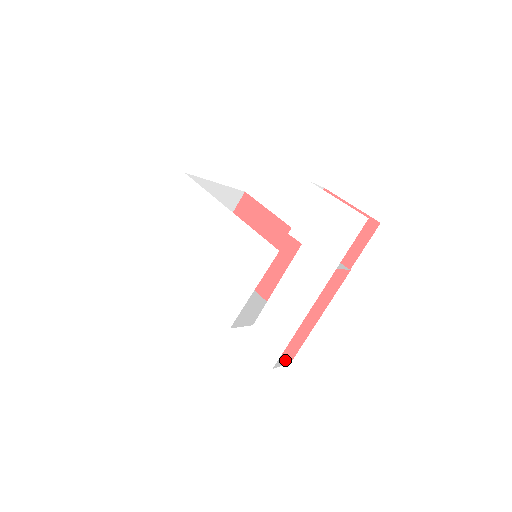
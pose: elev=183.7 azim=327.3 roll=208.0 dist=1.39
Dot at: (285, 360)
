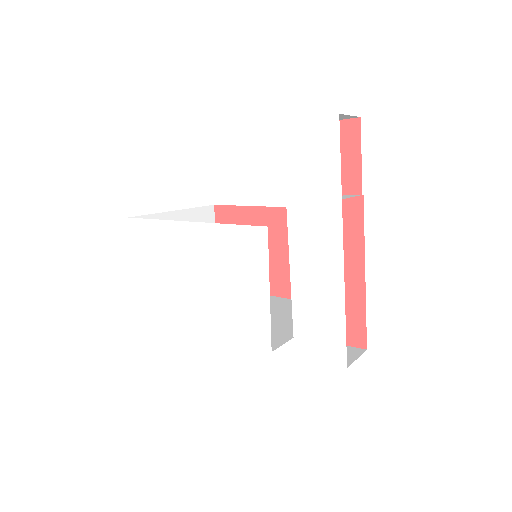
Dot at: (358, 350)
